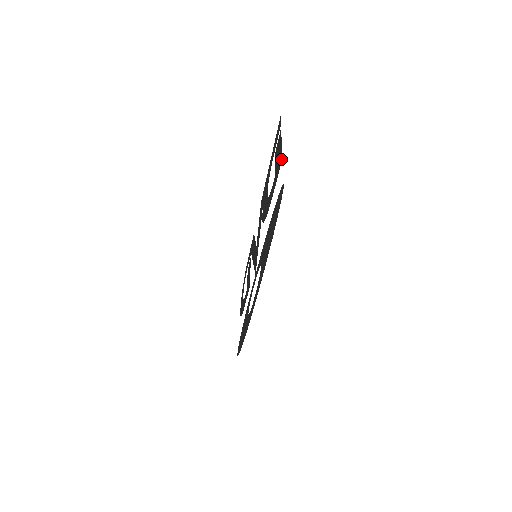
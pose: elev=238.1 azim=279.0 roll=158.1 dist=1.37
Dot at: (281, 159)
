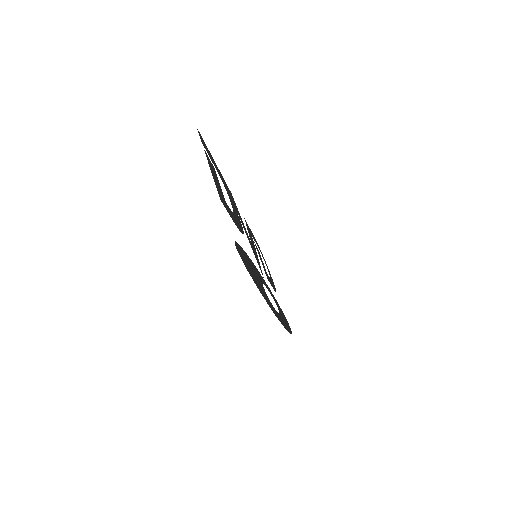
Dot at: (220, 198)
